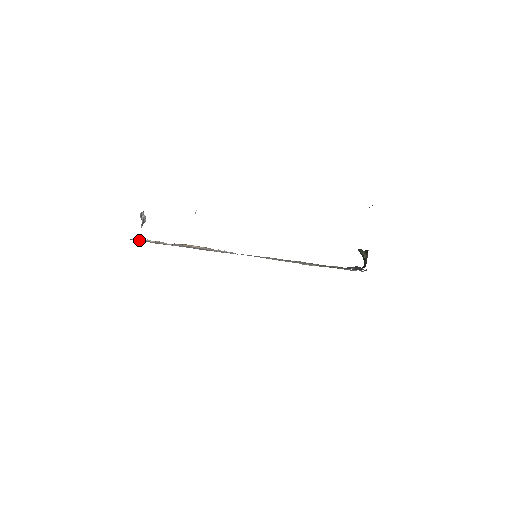
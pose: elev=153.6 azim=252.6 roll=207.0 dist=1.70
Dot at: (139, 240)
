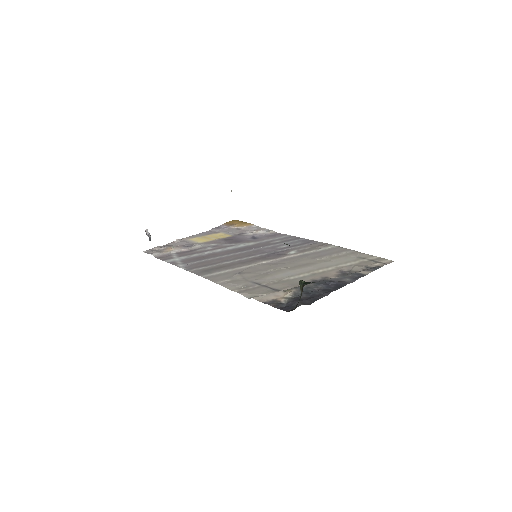
Dot at: (159, 248)
